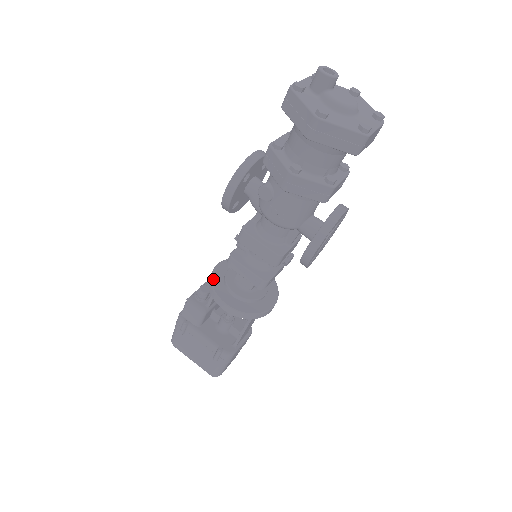
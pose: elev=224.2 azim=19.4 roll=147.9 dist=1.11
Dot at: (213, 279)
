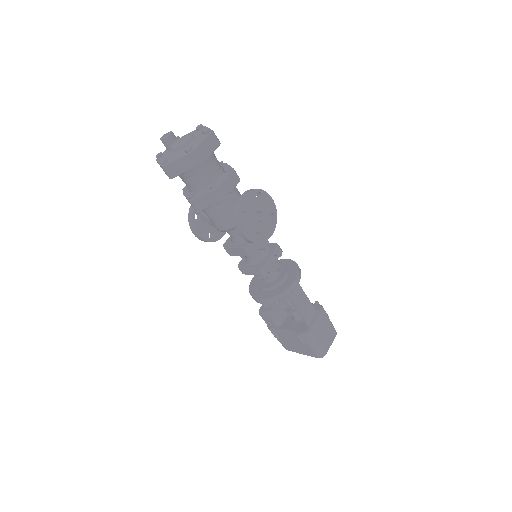
Dot at: (250, 288)
